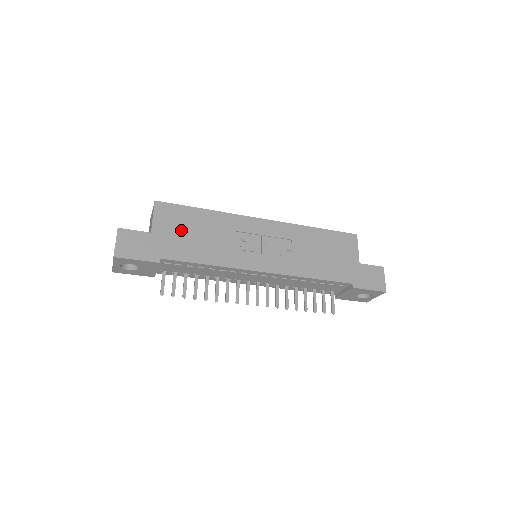
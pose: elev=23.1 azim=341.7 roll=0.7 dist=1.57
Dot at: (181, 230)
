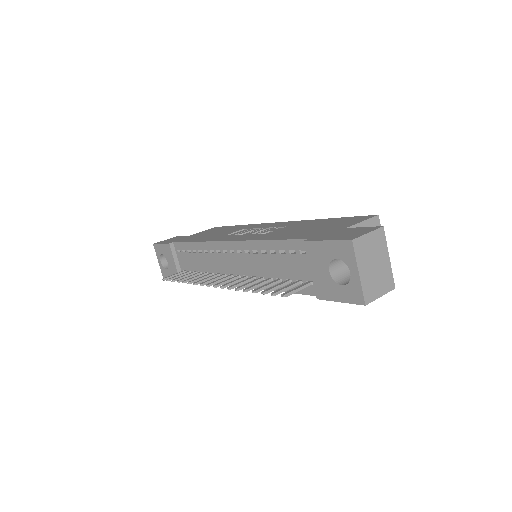
Dot at: (208, 233)
